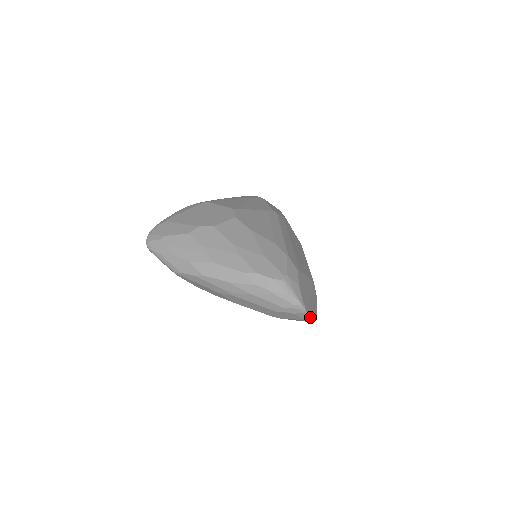
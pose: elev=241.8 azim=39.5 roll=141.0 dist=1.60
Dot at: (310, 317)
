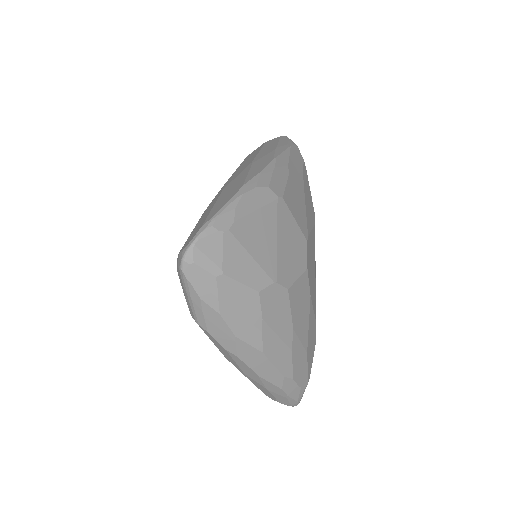
Dot at: occluded
